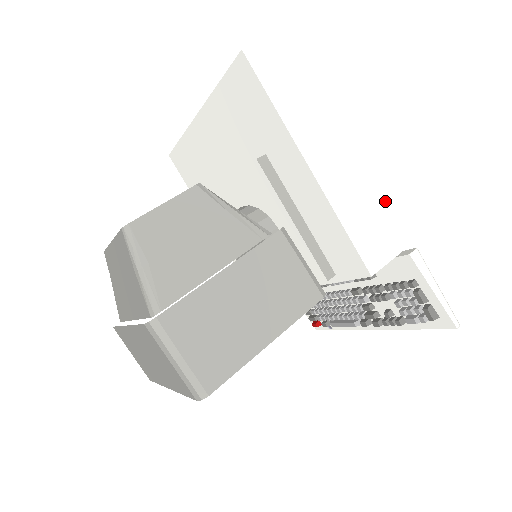
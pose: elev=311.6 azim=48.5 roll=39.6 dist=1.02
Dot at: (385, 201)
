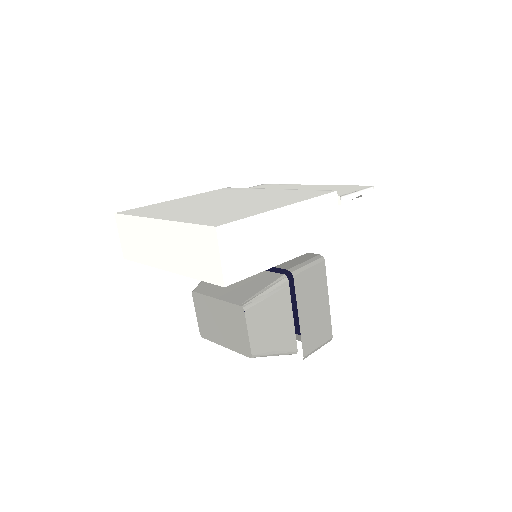
Dot at: (317, 208)
